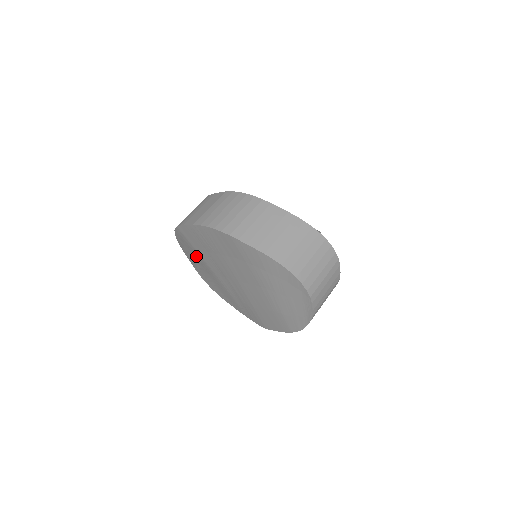
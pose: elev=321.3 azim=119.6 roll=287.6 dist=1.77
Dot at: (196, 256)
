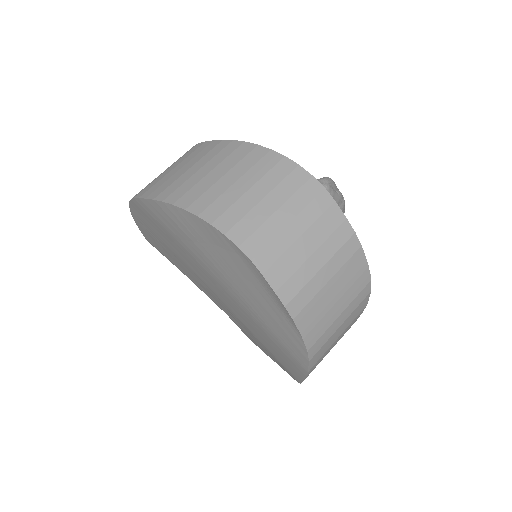
Dot at: occluded
